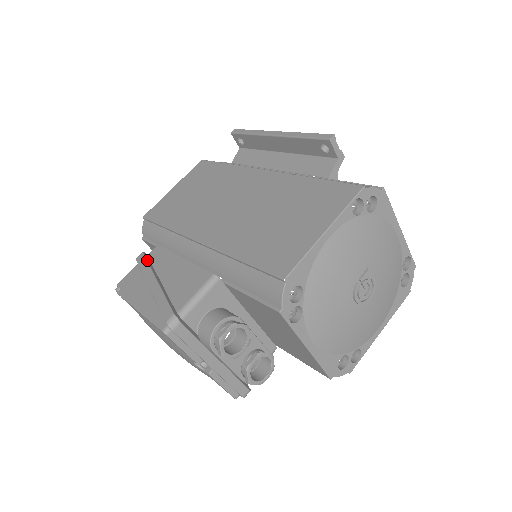
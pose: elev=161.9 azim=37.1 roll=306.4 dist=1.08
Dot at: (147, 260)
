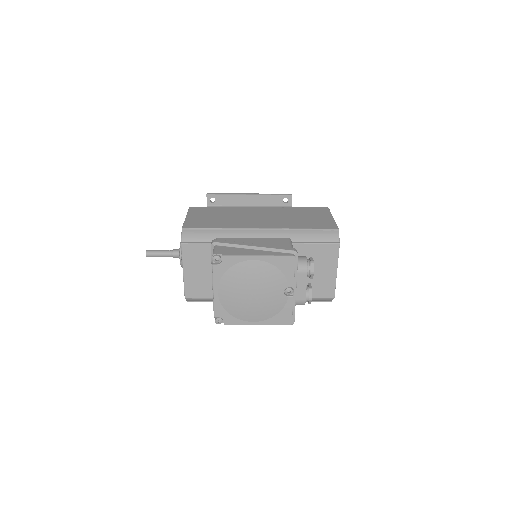
Dot at: (227, 241)
